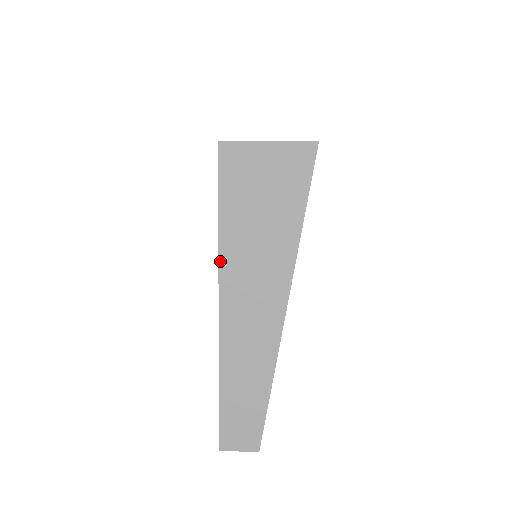
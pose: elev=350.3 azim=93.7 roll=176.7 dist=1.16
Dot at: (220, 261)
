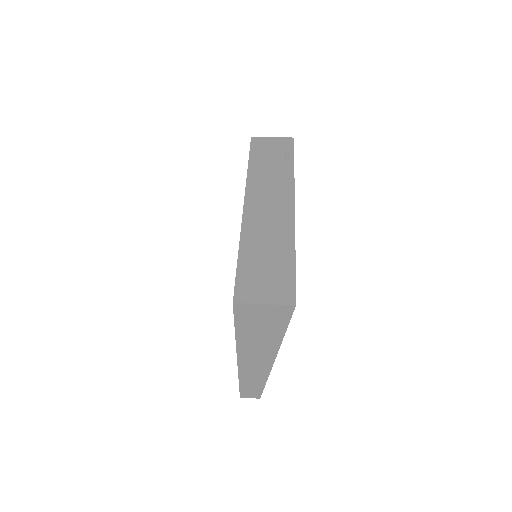
Dot at: (237, 345)
